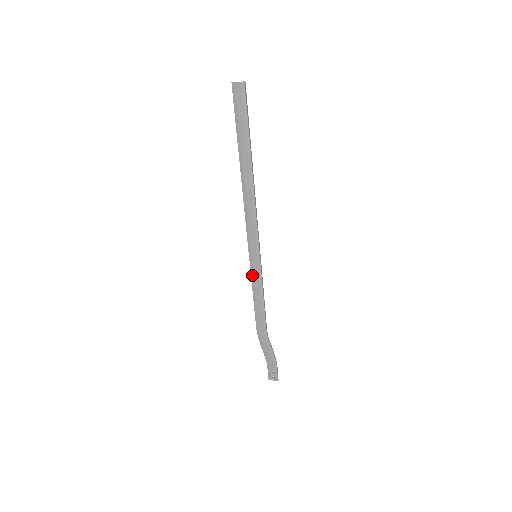
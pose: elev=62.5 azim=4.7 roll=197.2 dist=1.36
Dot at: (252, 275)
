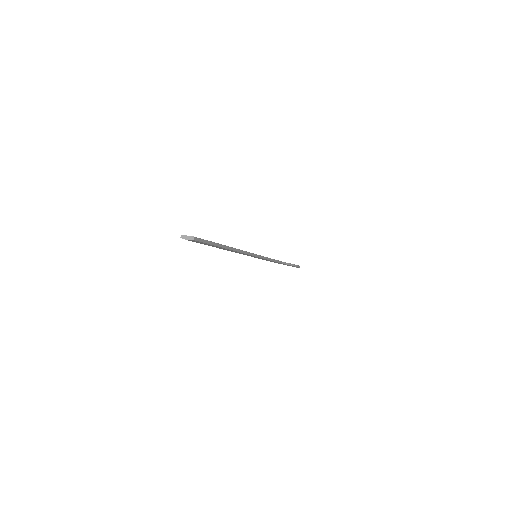
Dot at: occluded
